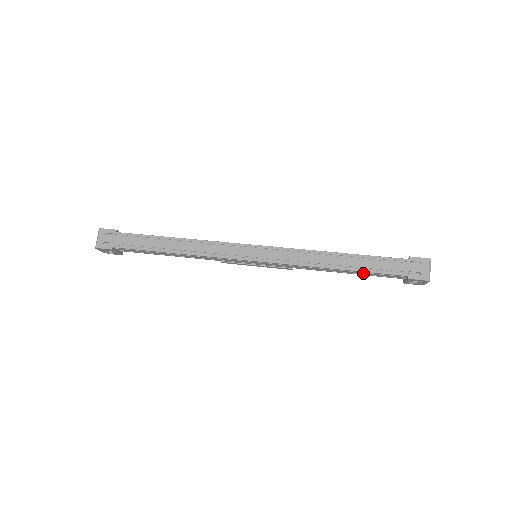
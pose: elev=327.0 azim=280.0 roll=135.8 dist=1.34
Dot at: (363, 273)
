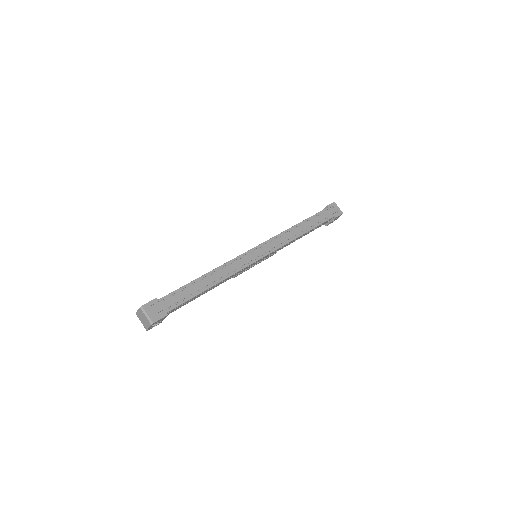
Dot at: occluded
